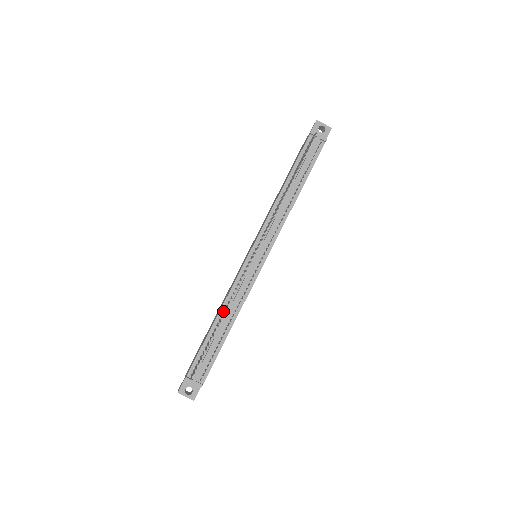
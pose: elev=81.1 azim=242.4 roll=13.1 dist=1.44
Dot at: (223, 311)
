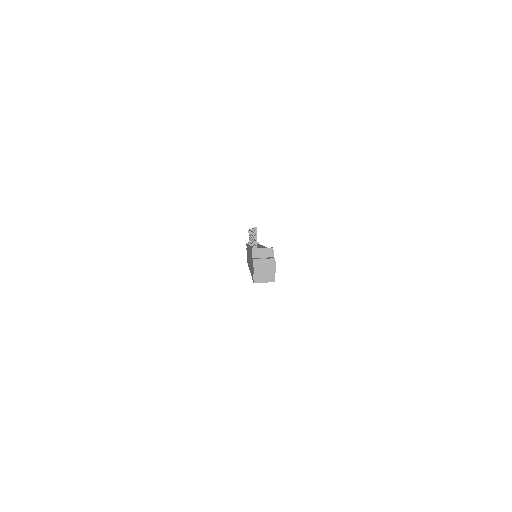
Dot at: (253, 247)
